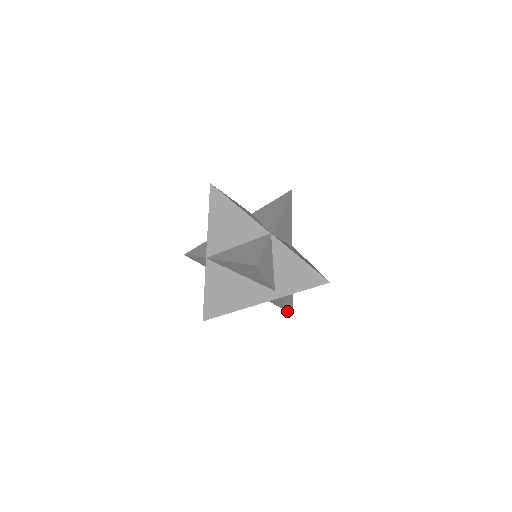
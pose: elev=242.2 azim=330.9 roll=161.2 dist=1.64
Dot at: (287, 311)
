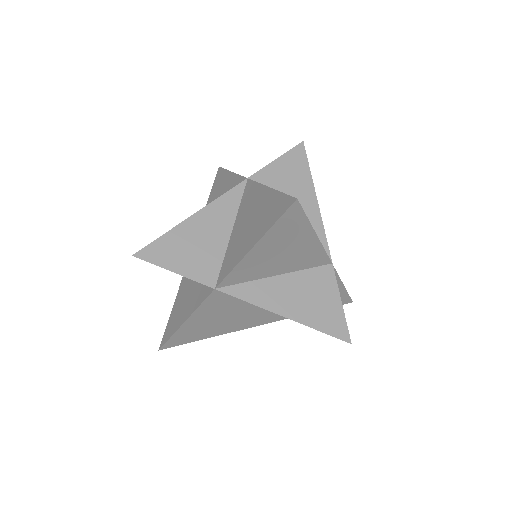
Dot at: occluded
